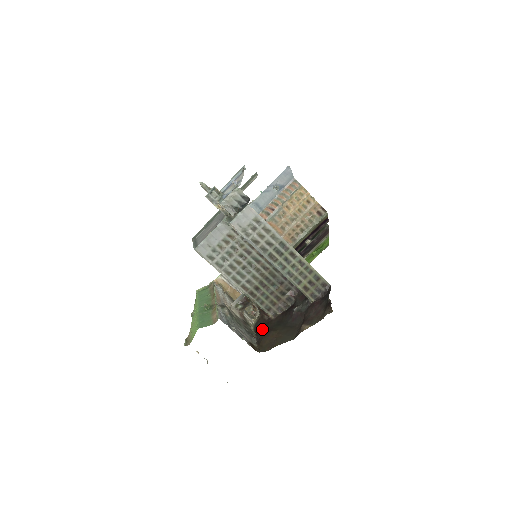
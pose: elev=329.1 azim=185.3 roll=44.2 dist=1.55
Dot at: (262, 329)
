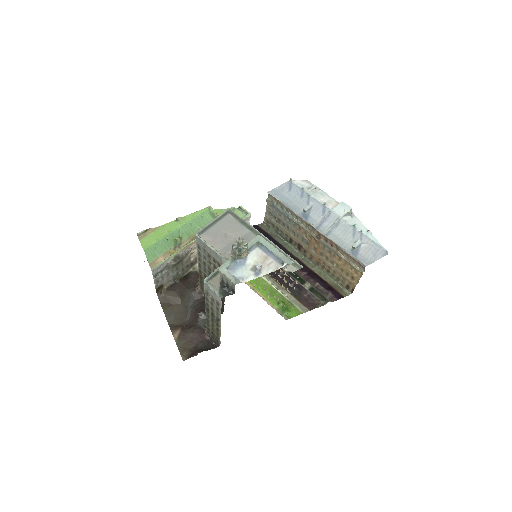
Dot at: (186, 284)
